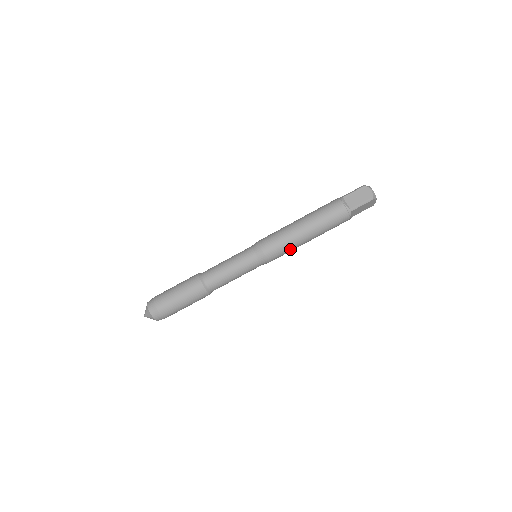
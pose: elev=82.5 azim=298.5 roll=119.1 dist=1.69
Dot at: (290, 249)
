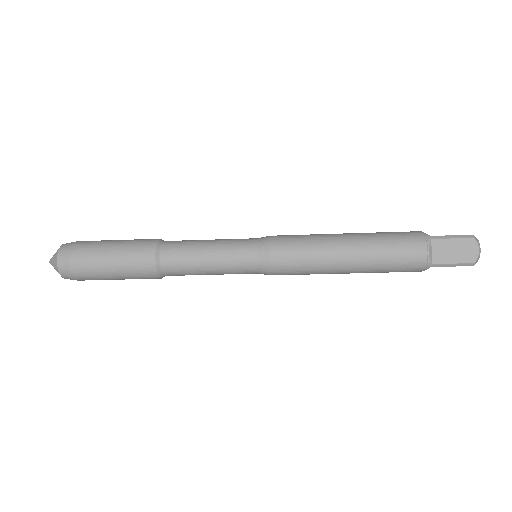
Dot at: (311, 273)
